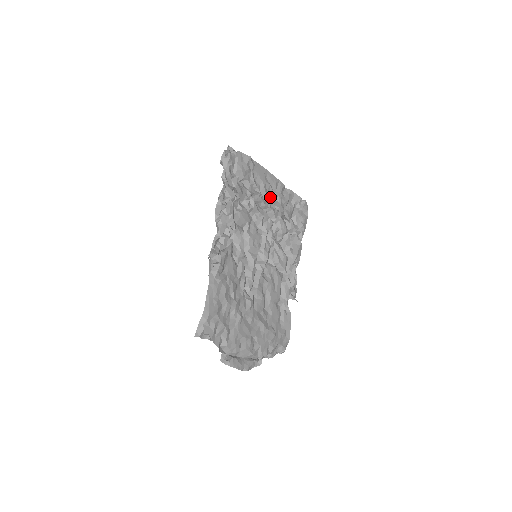
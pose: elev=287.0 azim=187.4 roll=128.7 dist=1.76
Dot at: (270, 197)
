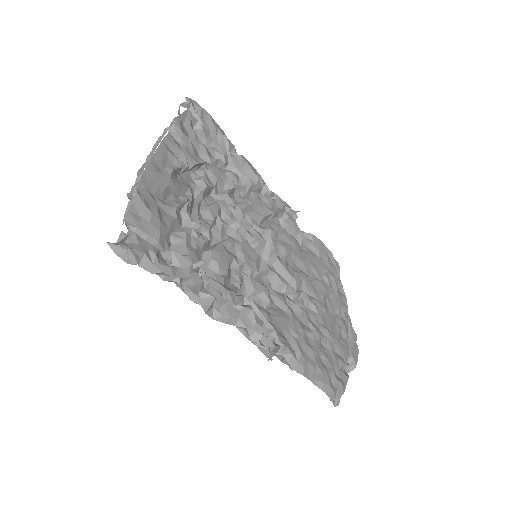
Dot at: (180, 174)
